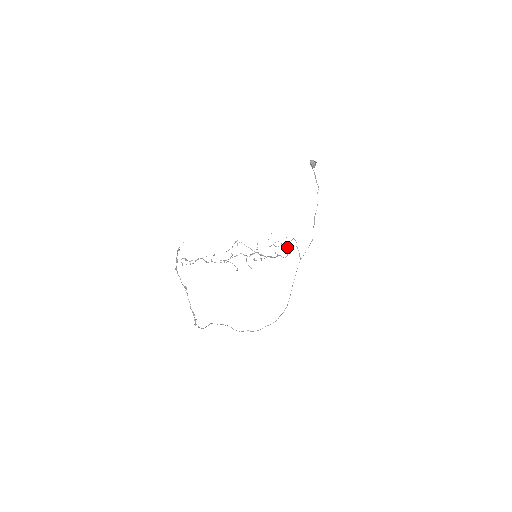
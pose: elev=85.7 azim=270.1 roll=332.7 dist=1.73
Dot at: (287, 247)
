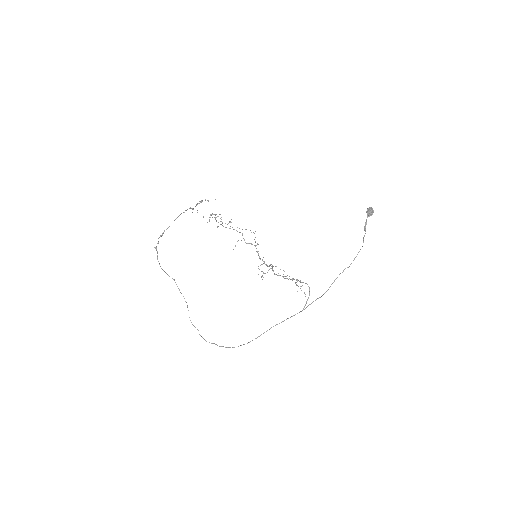
Dot at: occluded
